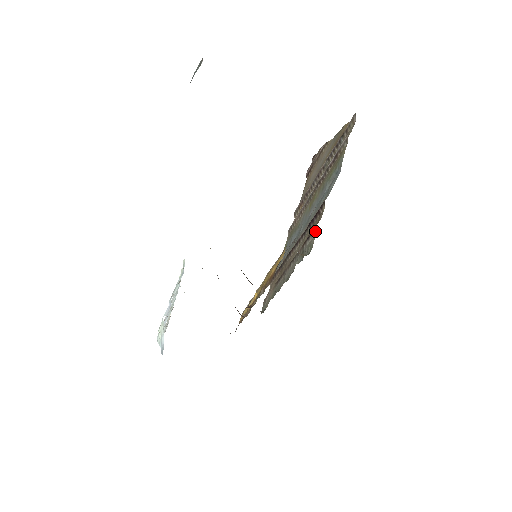
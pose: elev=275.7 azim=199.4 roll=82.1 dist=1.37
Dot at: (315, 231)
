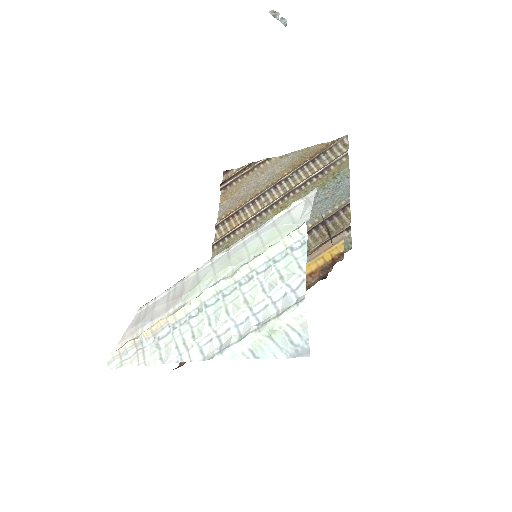
Dot at: (349, 230)
